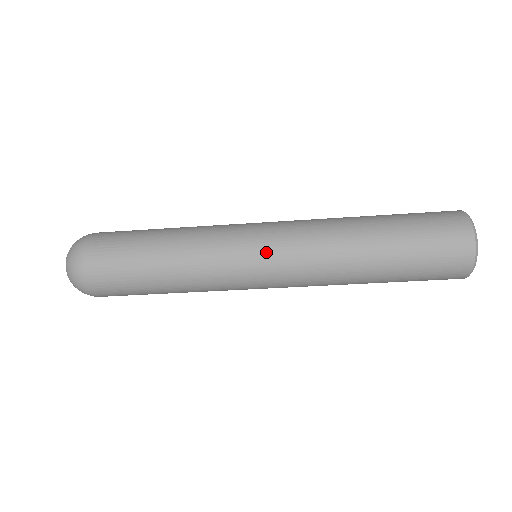
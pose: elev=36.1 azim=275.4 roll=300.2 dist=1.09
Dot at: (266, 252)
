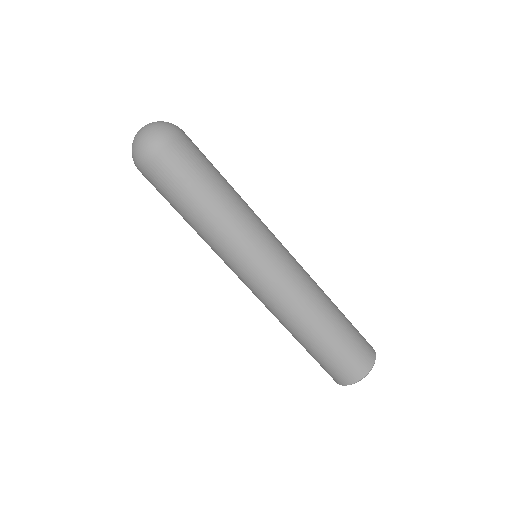
Dot at: (267, 269)
